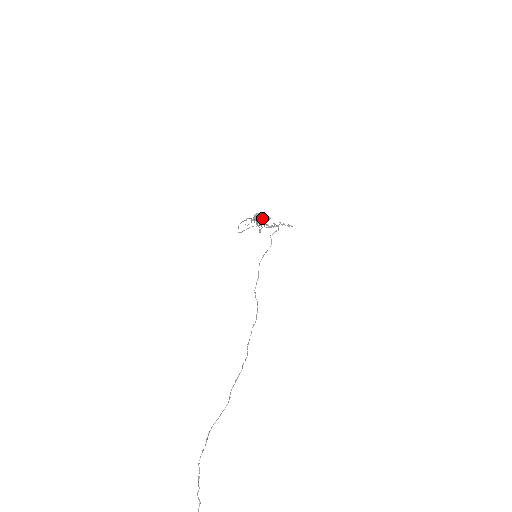
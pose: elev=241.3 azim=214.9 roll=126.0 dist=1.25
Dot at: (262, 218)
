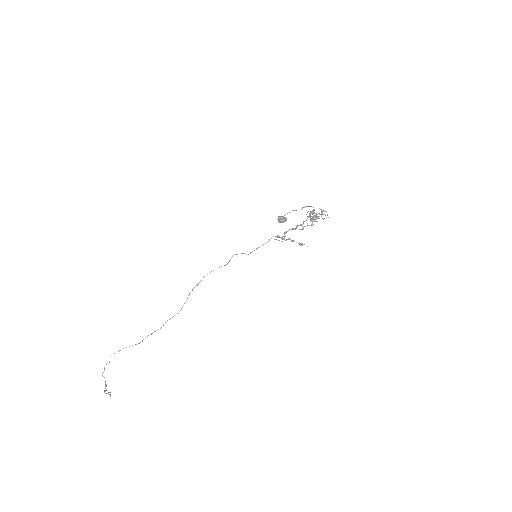
Dot at: (310, 216)
